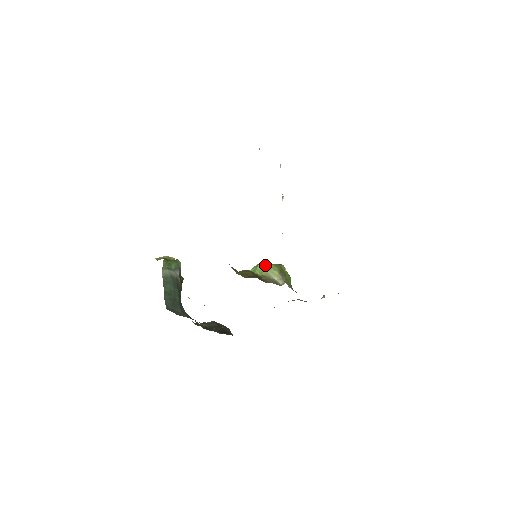
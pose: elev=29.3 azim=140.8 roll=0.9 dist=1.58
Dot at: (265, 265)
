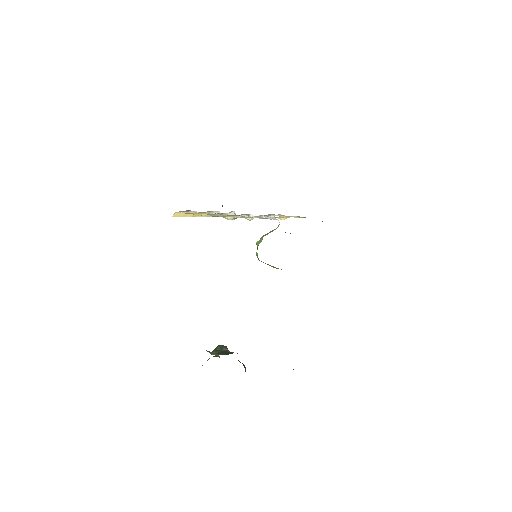
Dot at: occluded
